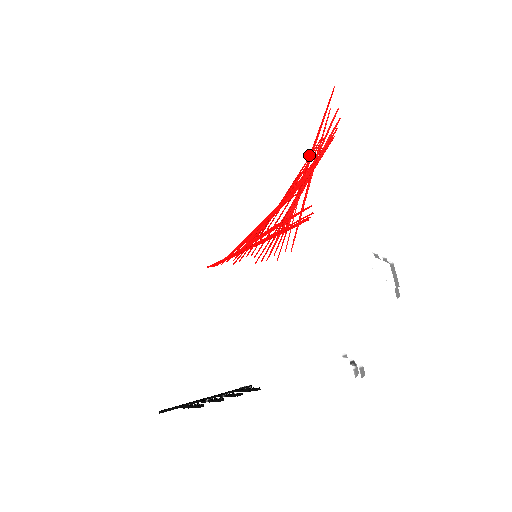
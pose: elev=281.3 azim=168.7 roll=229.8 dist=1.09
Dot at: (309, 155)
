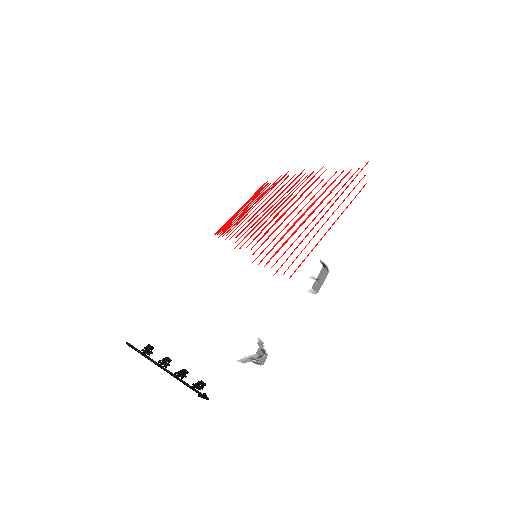
Dot at: (332, 204)
